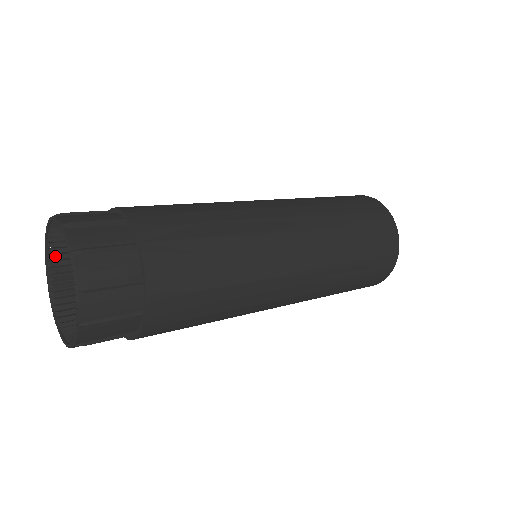
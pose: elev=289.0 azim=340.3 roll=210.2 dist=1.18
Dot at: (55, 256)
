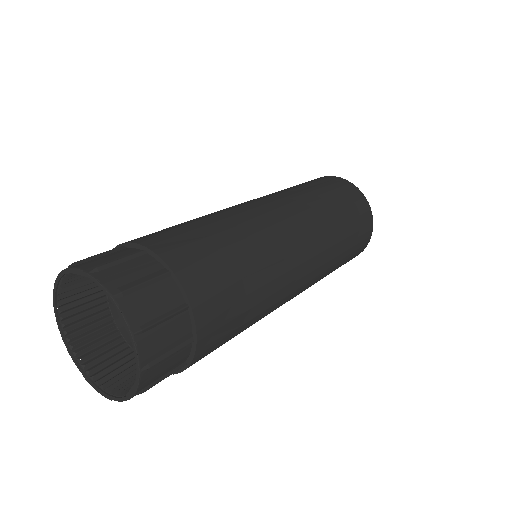
Dot at: (76, 342)
